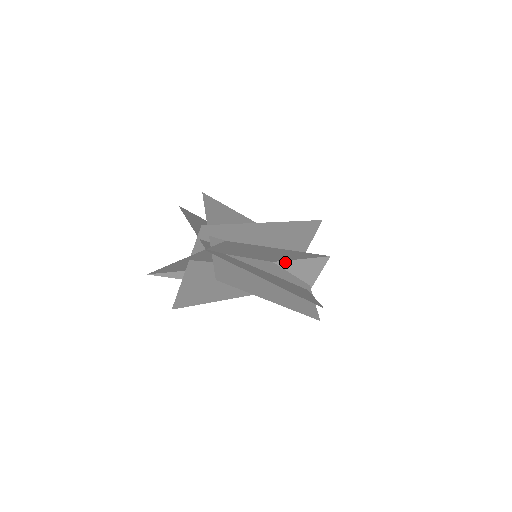
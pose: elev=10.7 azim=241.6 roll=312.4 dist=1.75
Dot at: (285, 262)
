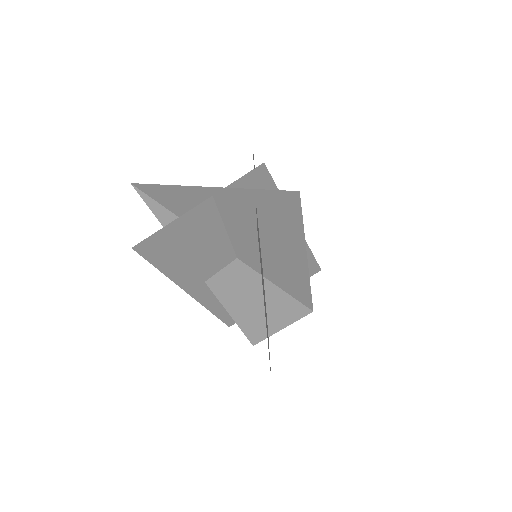
Dot at: (273, 286)
